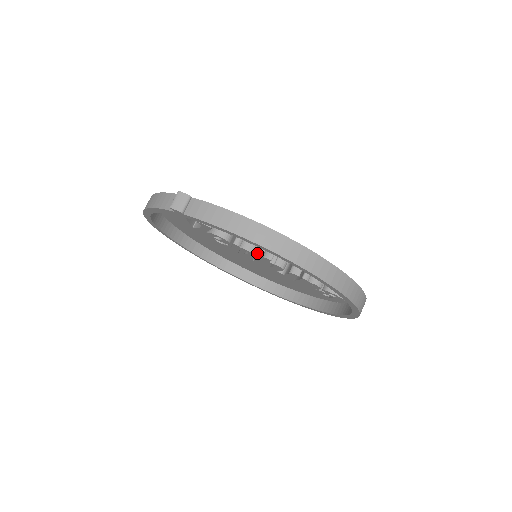
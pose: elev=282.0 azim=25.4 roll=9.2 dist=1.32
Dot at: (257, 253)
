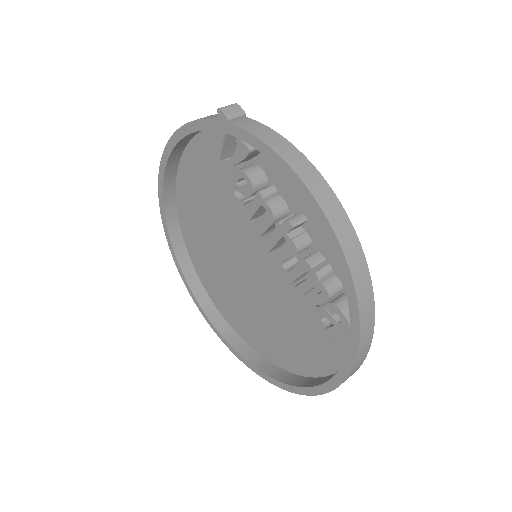
Dot at: (276, 221)
